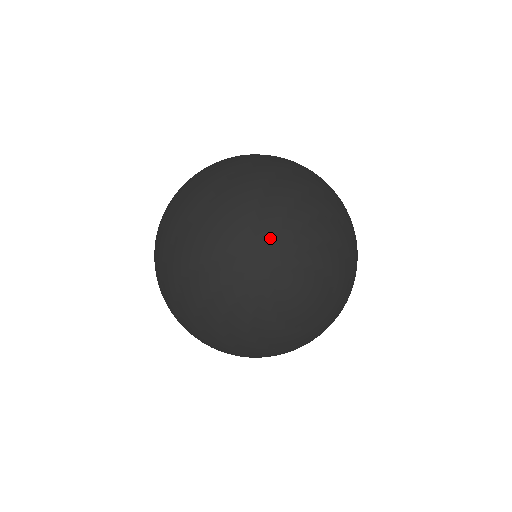
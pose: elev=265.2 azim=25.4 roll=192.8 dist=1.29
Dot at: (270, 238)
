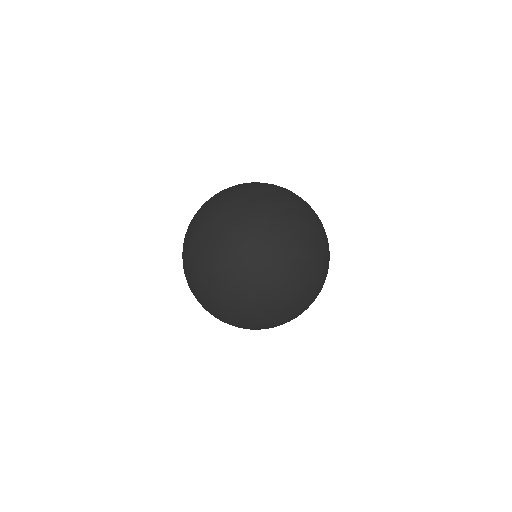
Dot at: (284, 245)
